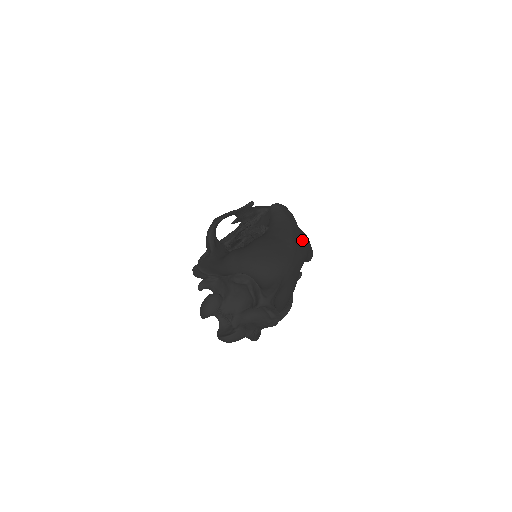
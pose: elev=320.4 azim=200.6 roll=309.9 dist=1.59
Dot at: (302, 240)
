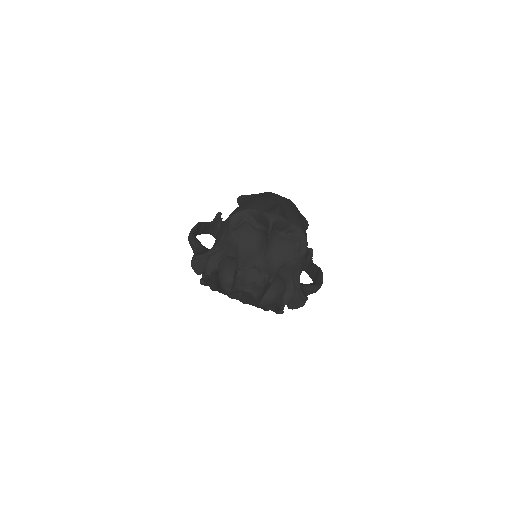
Dot at: occluded
